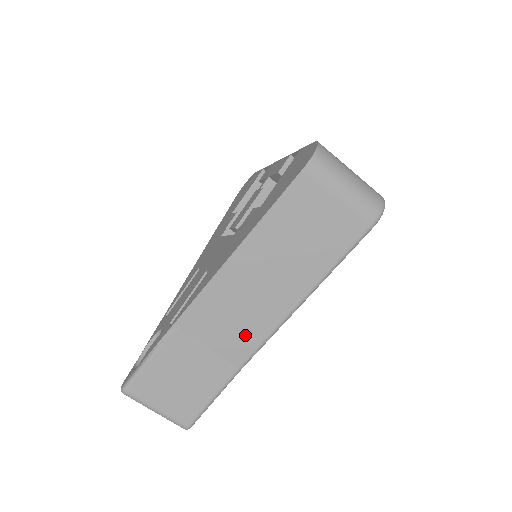
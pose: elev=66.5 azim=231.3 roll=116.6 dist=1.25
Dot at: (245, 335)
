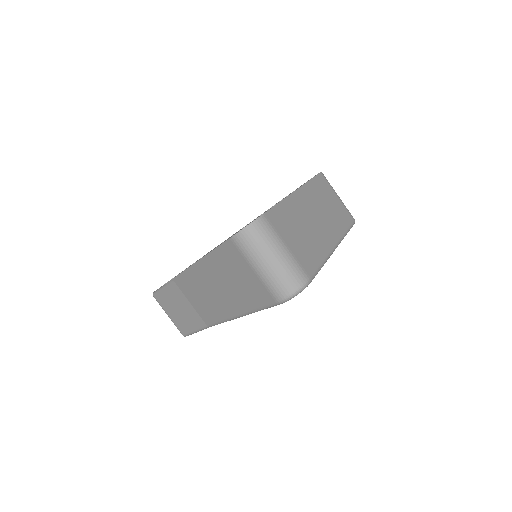
Dot at: (208, 311)
